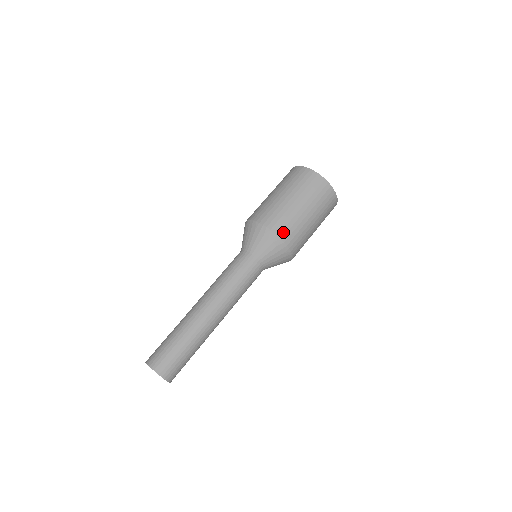
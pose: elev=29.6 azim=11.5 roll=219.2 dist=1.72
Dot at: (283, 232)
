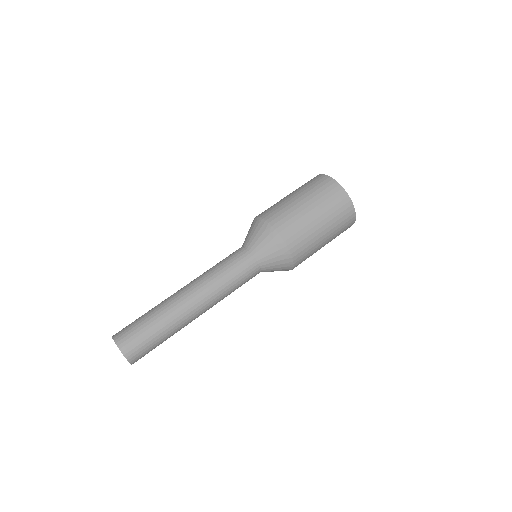
Dot at: (285, 231)
